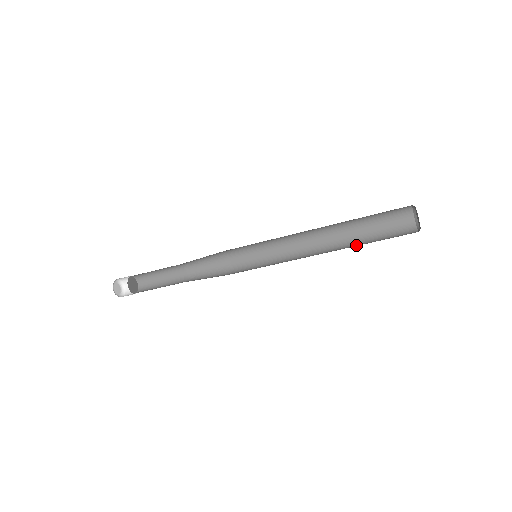
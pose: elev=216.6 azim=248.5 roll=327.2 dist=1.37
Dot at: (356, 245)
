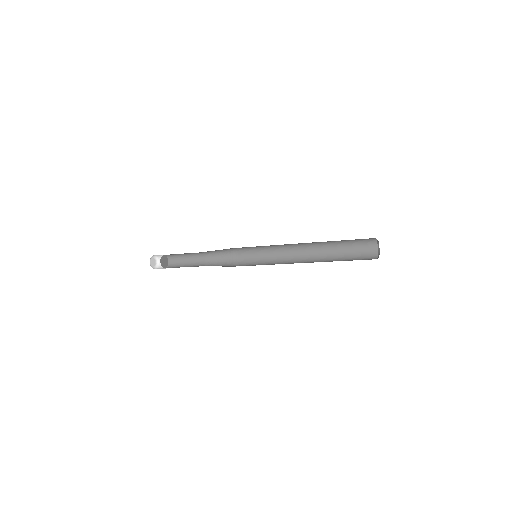
Dot at: (331, 251)
